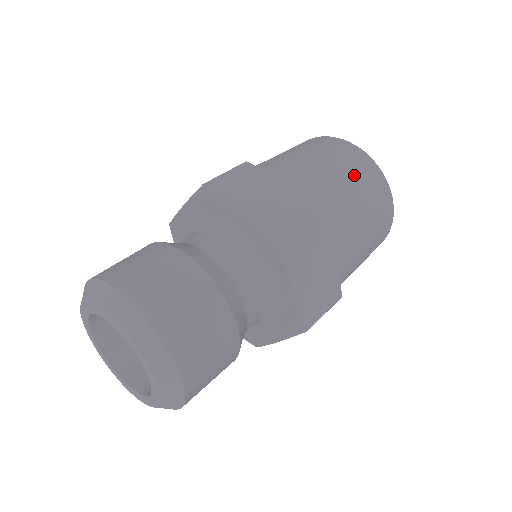
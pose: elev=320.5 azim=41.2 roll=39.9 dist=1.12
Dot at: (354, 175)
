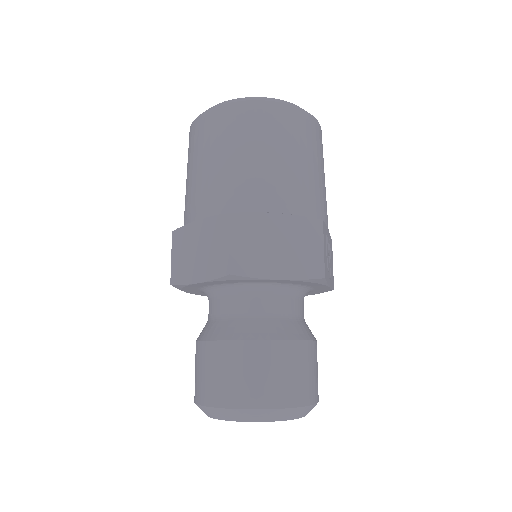
Dot at: (226, 141)
